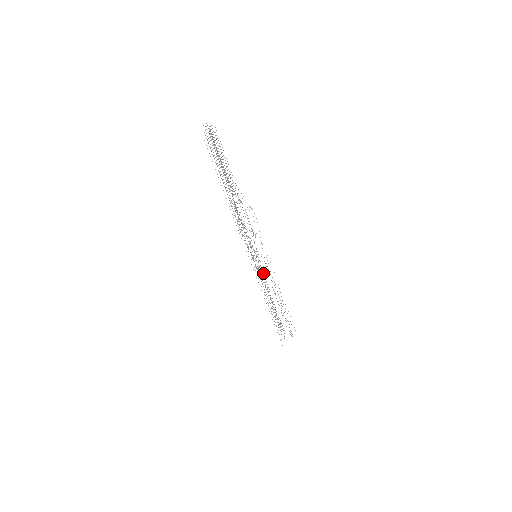
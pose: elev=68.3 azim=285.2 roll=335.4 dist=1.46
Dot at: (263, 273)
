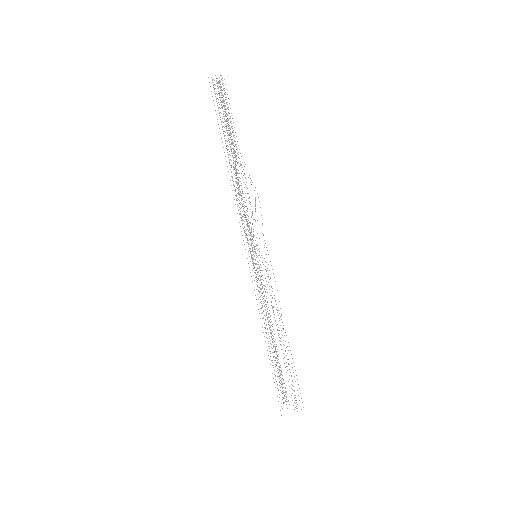
Dot at: occluded
